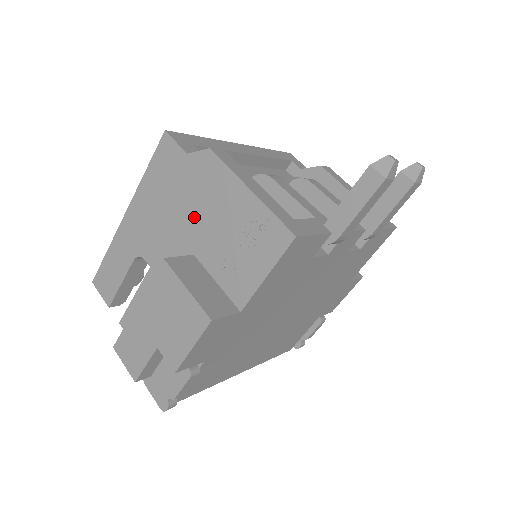
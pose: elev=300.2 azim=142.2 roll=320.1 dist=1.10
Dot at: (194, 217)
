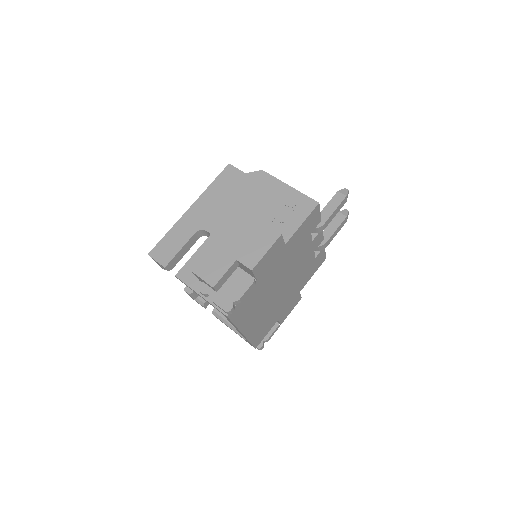
Dot at: (250, 202)
